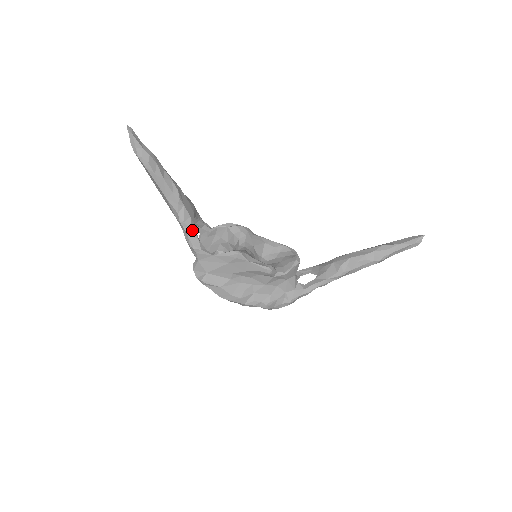
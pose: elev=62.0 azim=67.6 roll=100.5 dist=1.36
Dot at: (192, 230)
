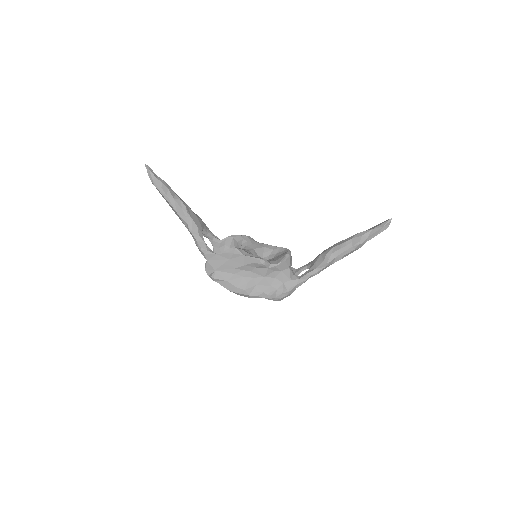
Dot at: (199, 236)
